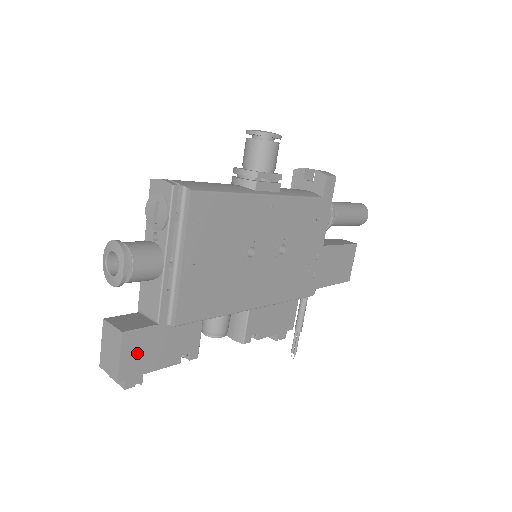
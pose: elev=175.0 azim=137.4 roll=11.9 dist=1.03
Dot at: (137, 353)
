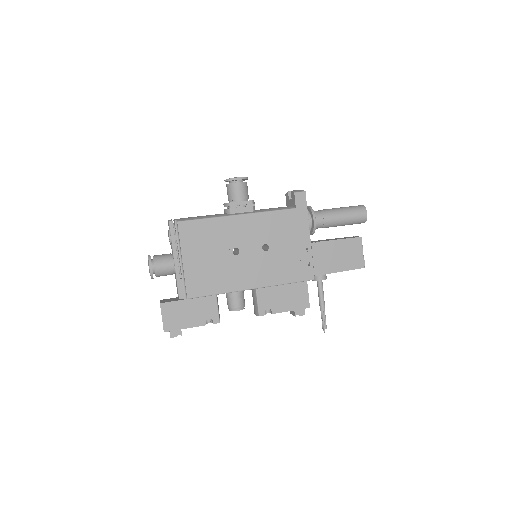
Dot at: (173, 316)
